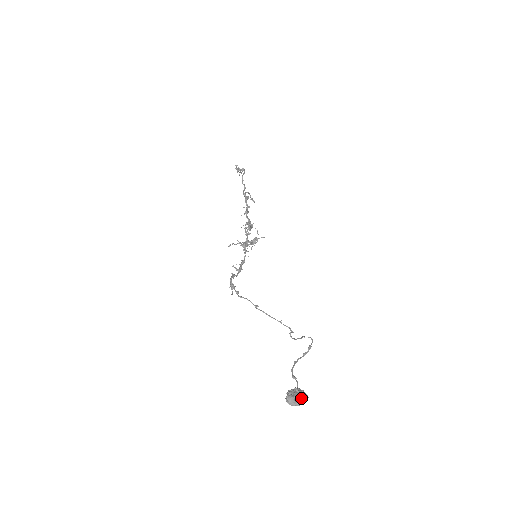
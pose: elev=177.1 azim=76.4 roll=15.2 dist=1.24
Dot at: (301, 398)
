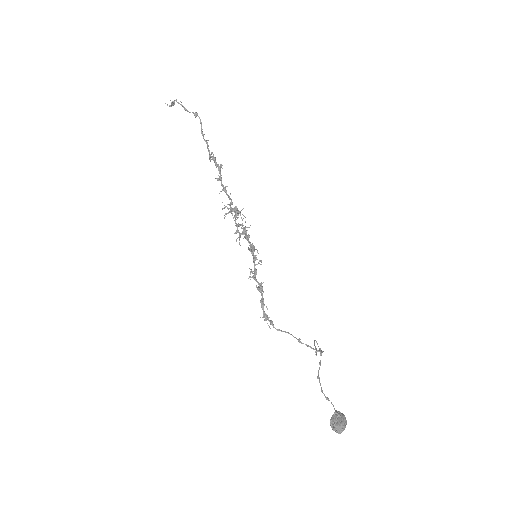
Dot at: (344, 423)
